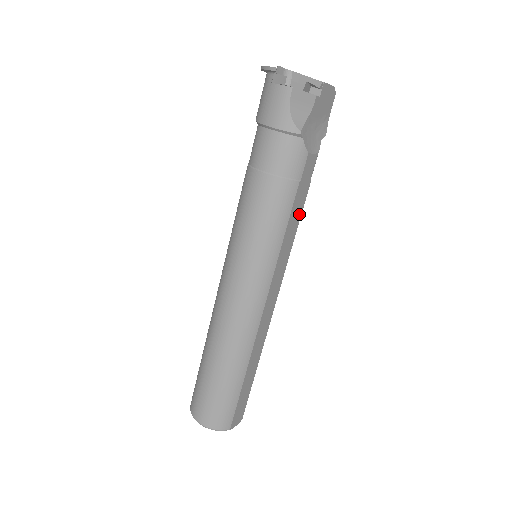
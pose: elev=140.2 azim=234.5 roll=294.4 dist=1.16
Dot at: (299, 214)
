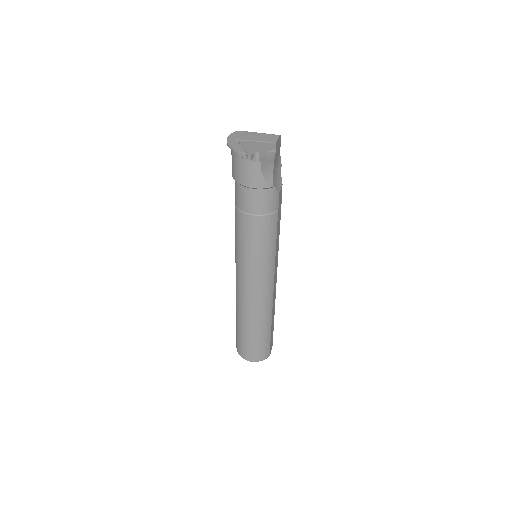
Dot at: (279, 224)
